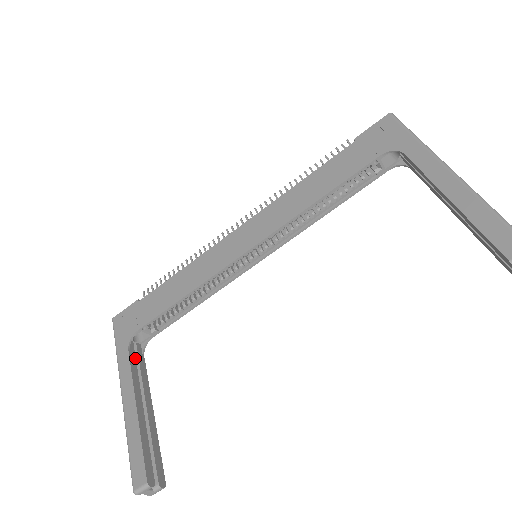
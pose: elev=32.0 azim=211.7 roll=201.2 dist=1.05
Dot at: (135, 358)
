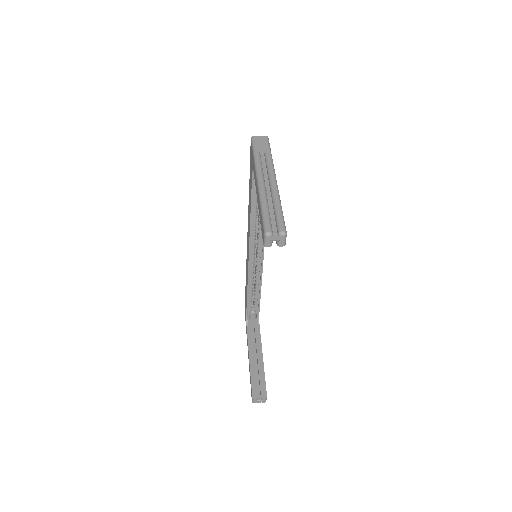
Dot at: (252, 330)
